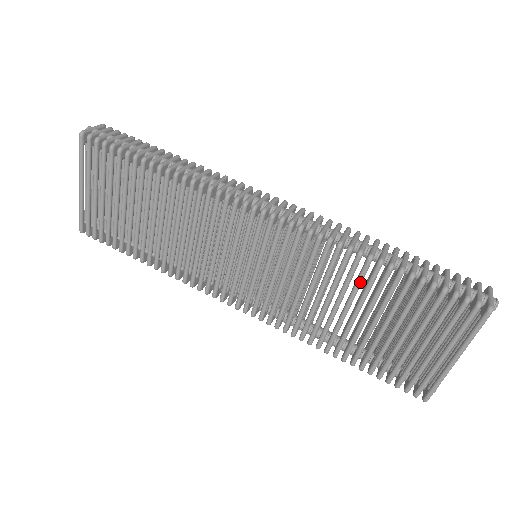
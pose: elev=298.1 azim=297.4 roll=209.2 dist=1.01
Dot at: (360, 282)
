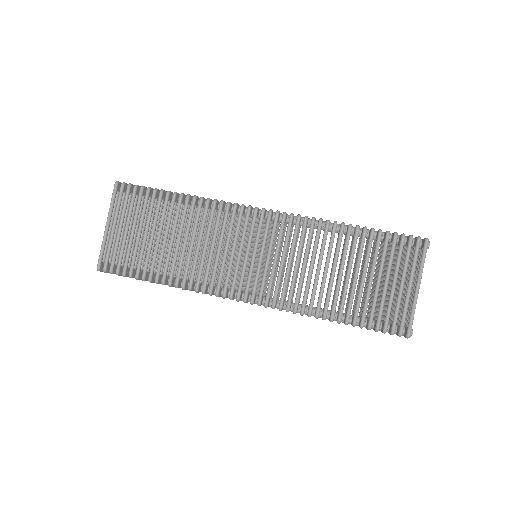
Dot at: (340, 244)
